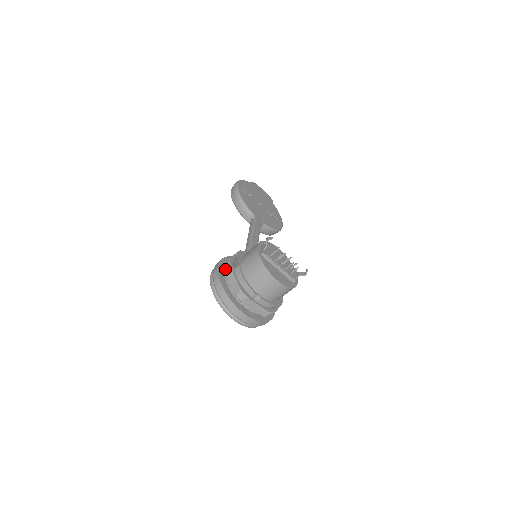
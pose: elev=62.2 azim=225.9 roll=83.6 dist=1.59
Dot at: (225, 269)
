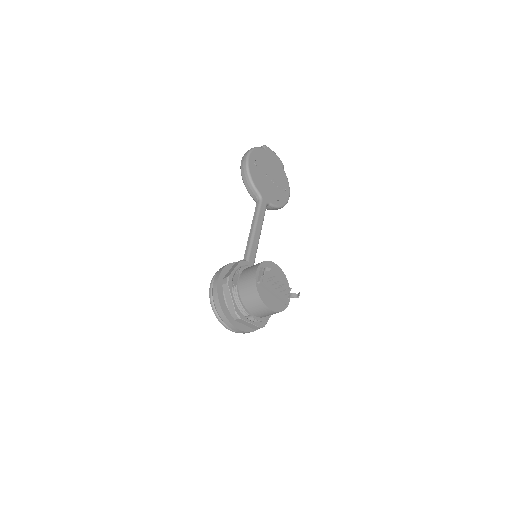
Dot at: (224, 287)
